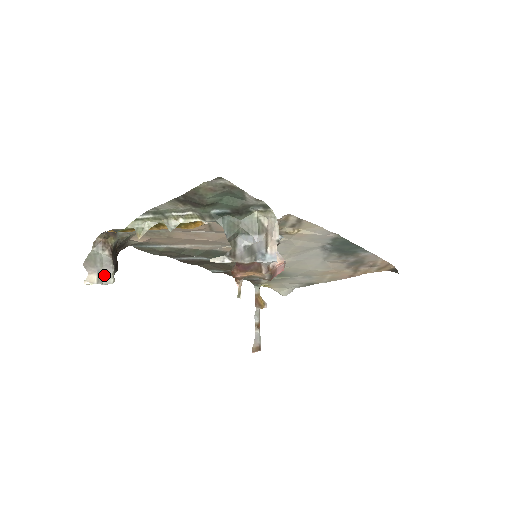
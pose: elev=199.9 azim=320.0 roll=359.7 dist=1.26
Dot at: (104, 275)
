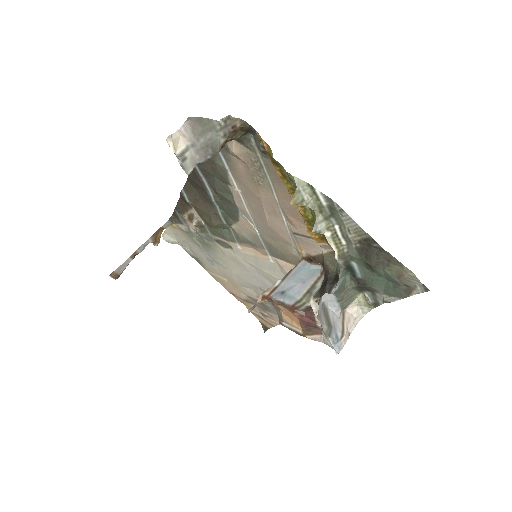
Dot at: (192, 156)
